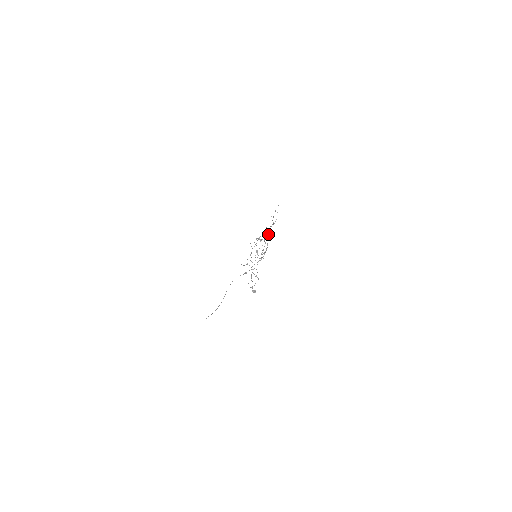
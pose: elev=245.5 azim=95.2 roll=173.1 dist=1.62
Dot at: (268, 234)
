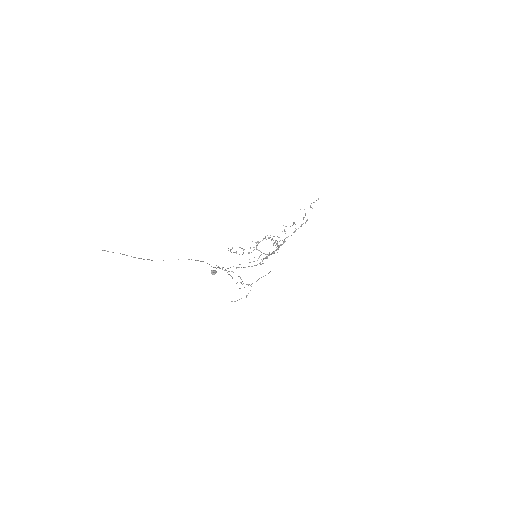
Dot at: occluded
